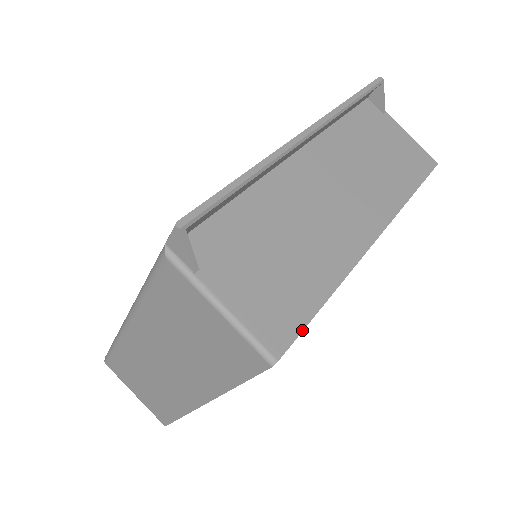
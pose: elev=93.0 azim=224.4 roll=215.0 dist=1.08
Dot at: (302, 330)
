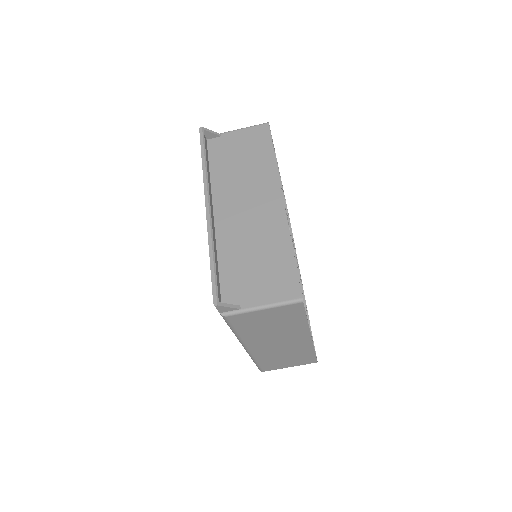
Dot at: (298, 277)
